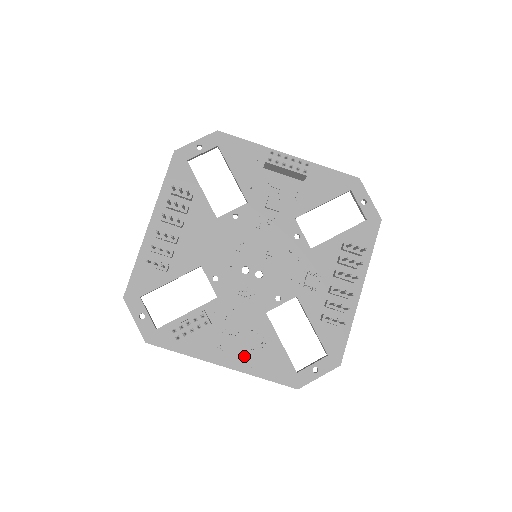
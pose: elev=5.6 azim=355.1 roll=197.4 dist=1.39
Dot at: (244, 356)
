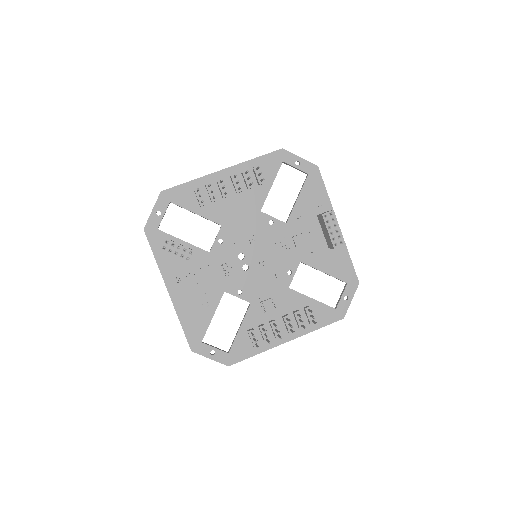
Dot at: (185, 300)
